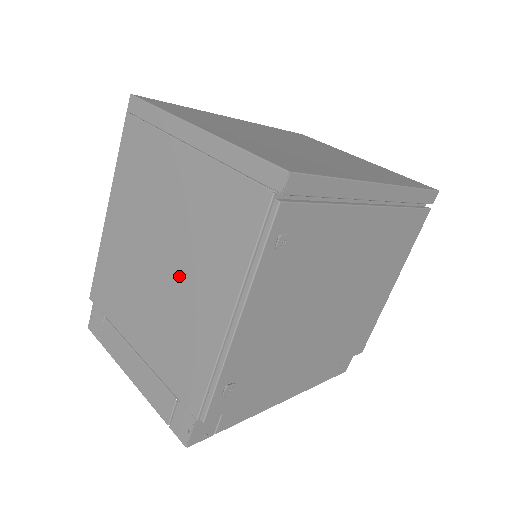
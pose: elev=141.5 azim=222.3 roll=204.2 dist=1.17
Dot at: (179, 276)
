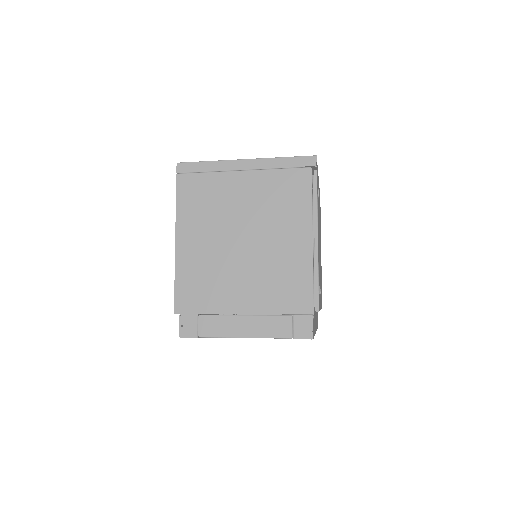
Dot at: (264, 241)
